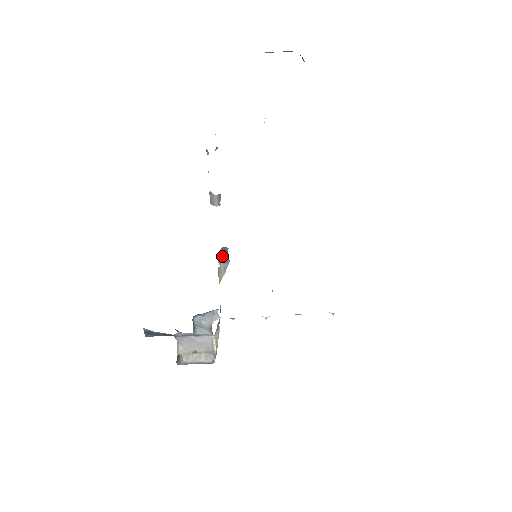
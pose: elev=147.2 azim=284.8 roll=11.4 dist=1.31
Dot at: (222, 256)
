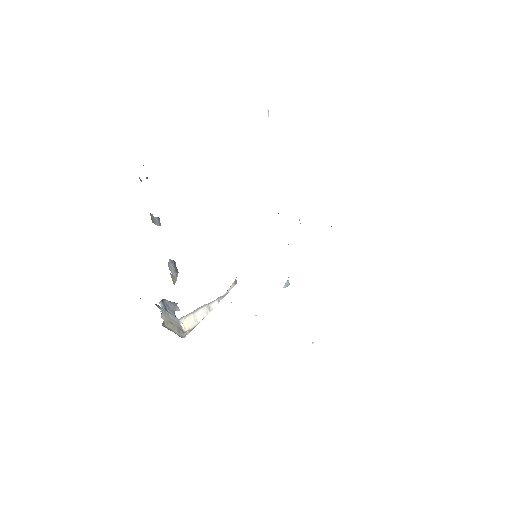
Dot at: (173, 265)
